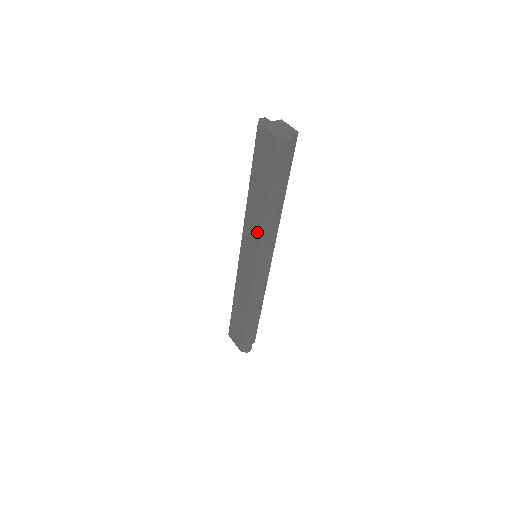
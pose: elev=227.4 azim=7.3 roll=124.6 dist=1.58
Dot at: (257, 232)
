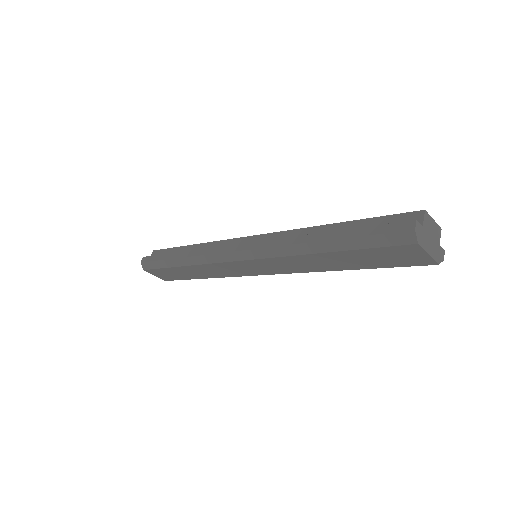
Dot at: (300, 270)
